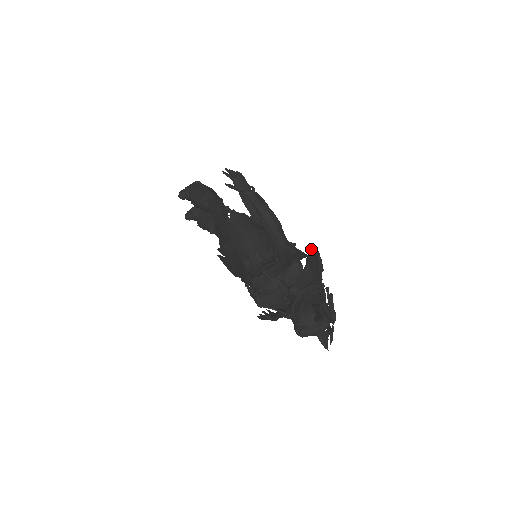
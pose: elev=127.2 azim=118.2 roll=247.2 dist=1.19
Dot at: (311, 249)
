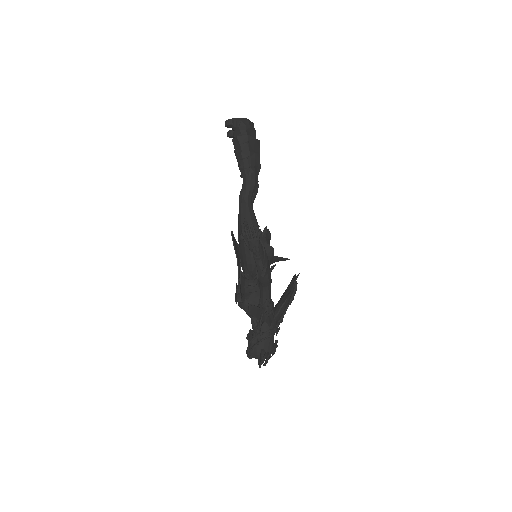
Dot at: (286, 299)
